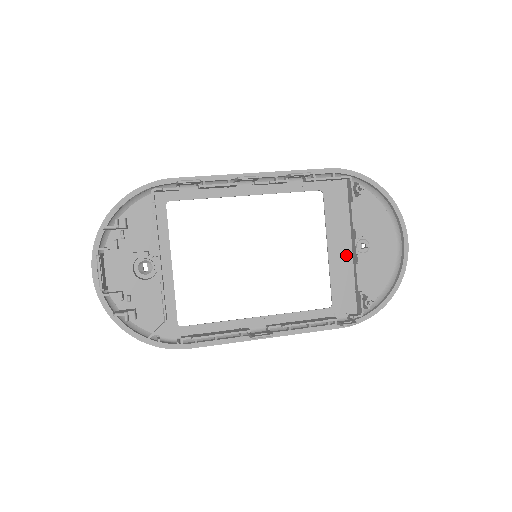
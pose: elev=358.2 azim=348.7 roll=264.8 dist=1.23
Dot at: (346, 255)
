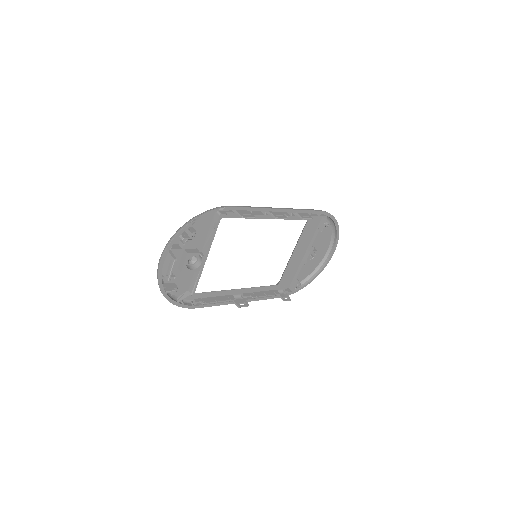
Dot at: (300, 258)
